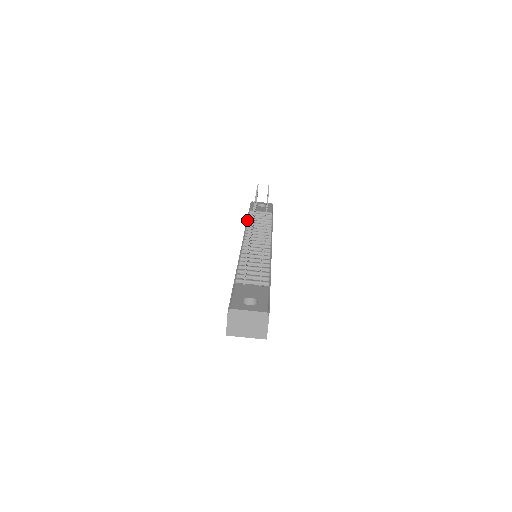
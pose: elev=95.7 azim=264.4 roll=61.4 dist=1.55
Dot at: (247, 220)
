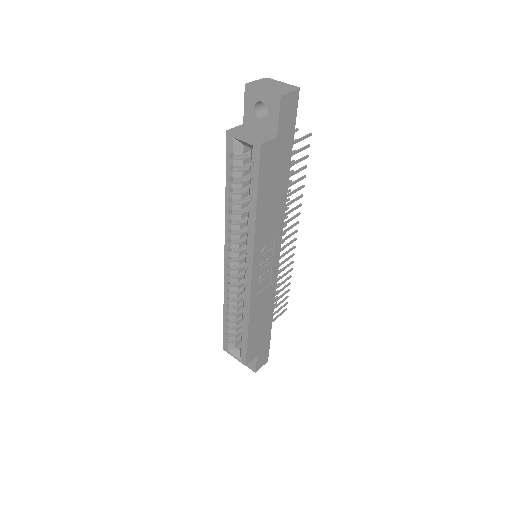
Dot at: occluded
